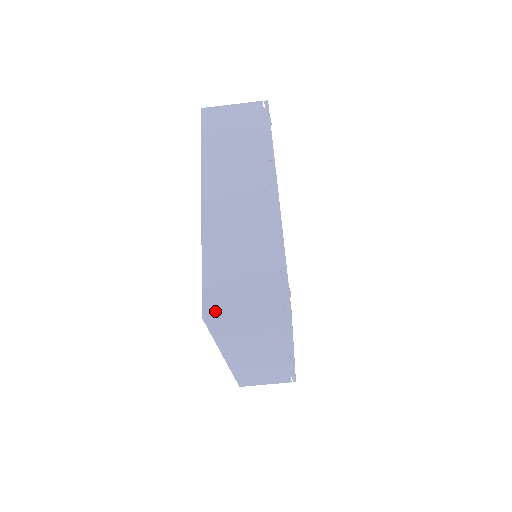
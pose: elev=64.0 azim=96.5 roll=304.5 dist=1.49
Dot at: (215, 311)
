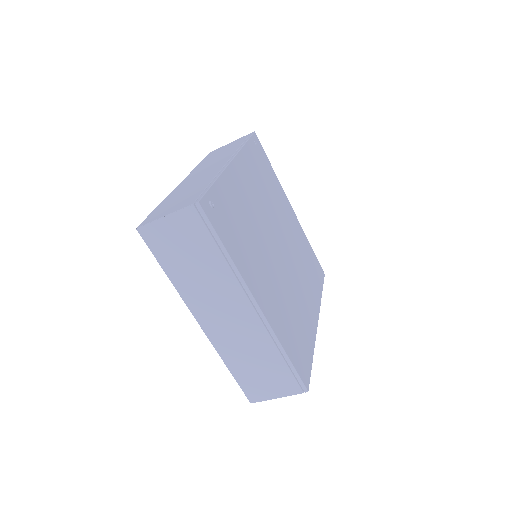
Dot at: (146, 222)
